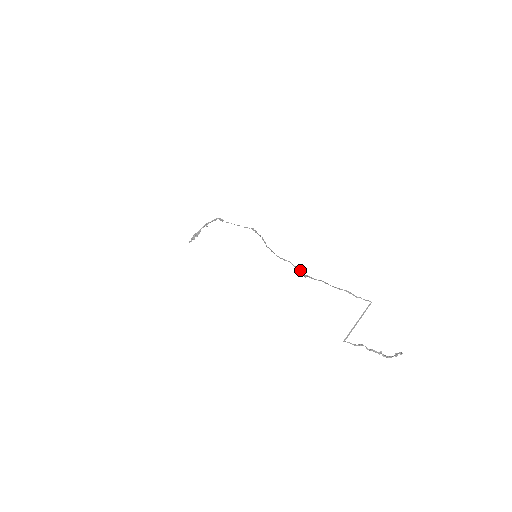
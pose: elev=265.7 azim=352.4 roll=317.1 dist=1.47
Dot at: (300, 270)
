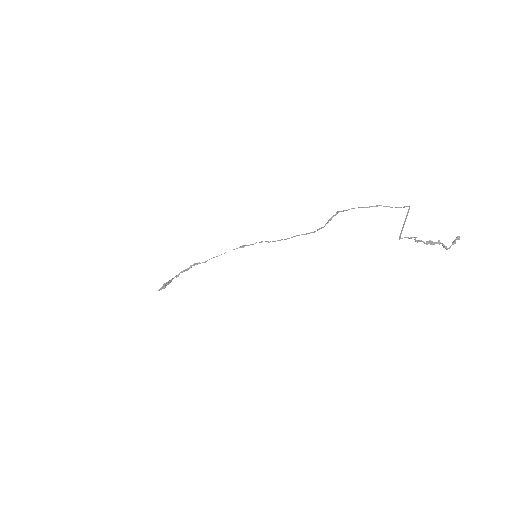
Dot at: (319, 228)
